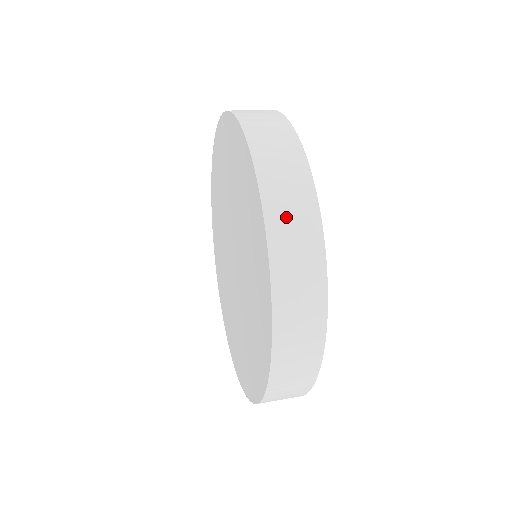
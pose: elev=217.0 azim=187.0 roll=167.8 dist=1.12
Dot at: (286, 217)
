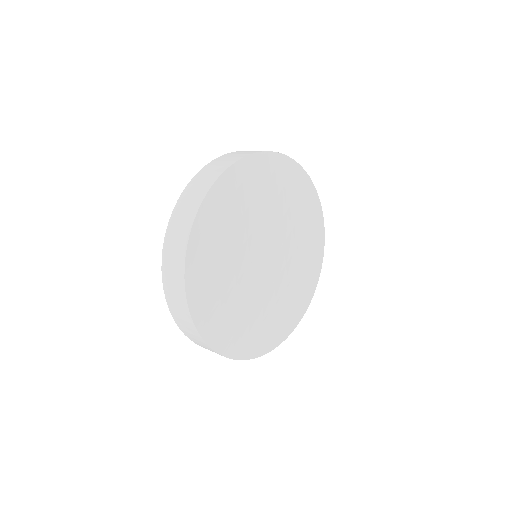
Dot at: (178, 221)
